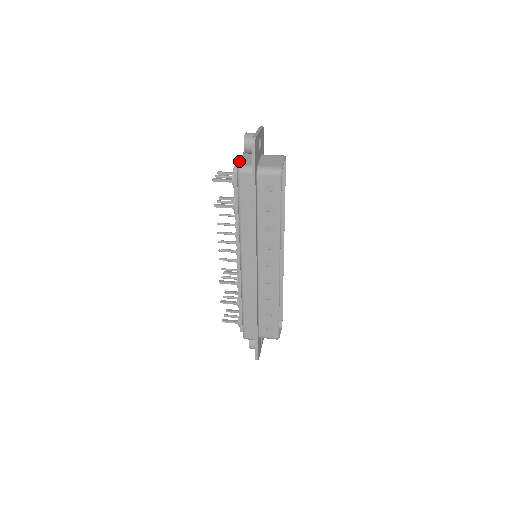
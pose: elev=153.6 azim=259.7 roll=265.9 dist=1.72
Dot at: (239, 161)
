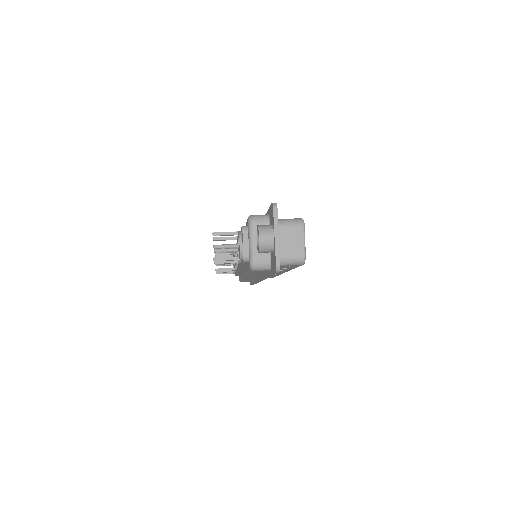
Dot at: (246, 242)
